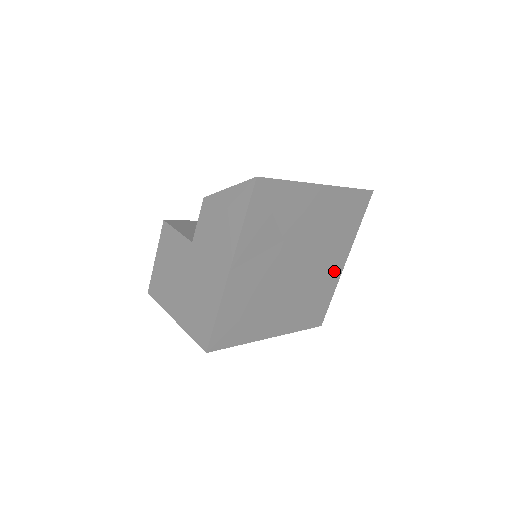
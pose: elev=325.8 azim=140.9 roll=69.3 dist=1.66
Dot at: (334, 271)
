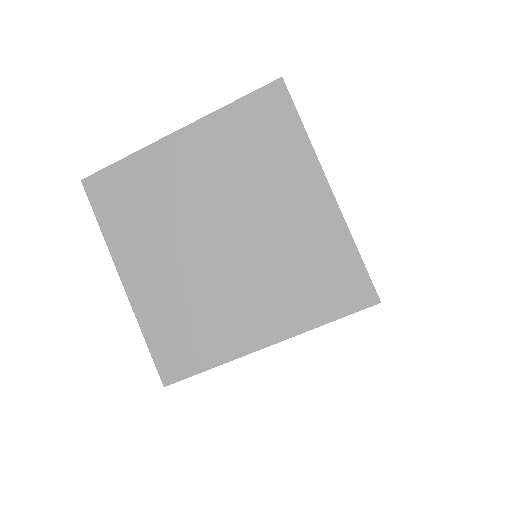
Dot at: (316, 211)
